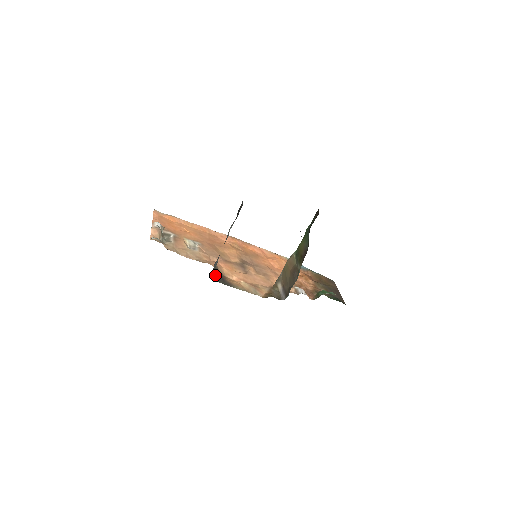
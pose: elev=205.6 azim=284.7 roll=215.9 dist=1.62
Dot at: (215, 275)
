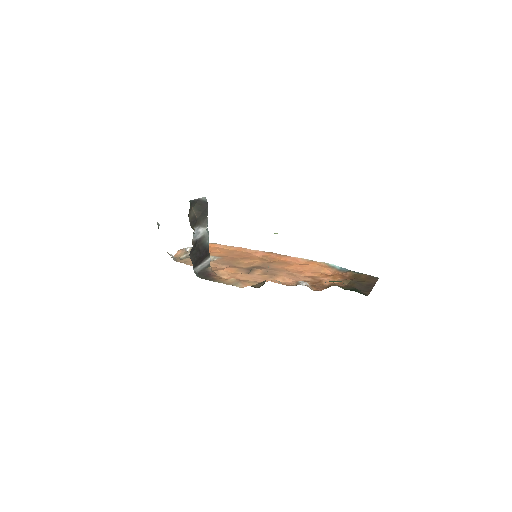
Dot at: (201, 274)
